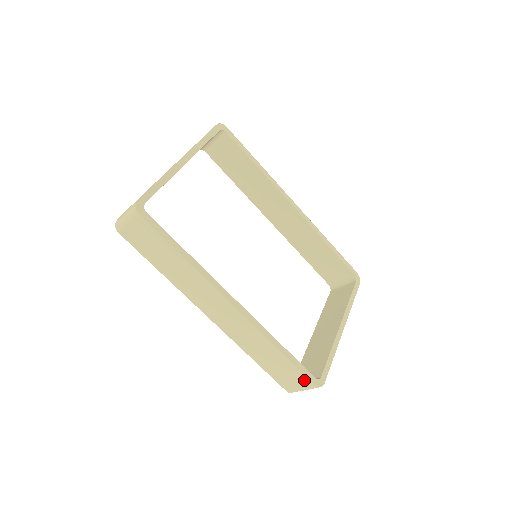
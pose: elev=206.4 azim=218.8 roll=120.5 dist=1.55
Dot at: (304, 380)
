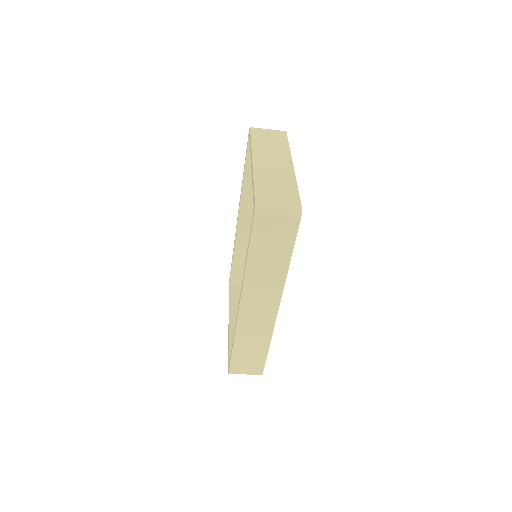
Dot at: (259, 369)
